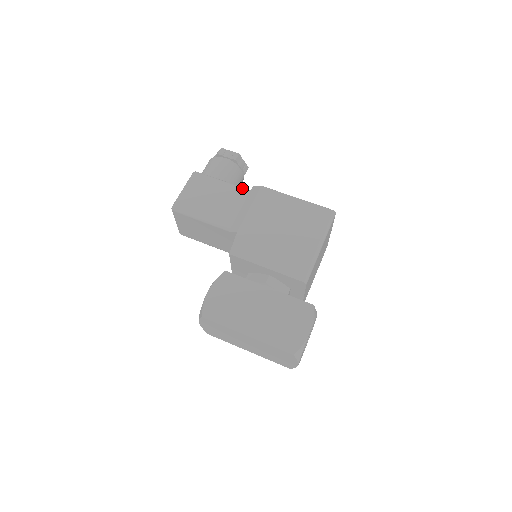
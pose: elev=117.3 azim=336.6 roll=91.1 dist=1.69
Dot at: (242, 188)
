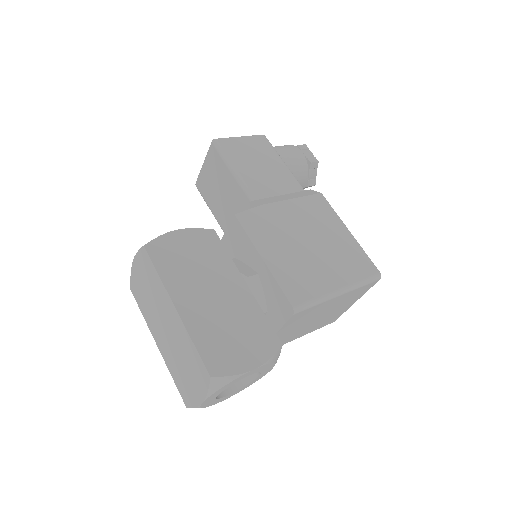
Dot at: occluded
